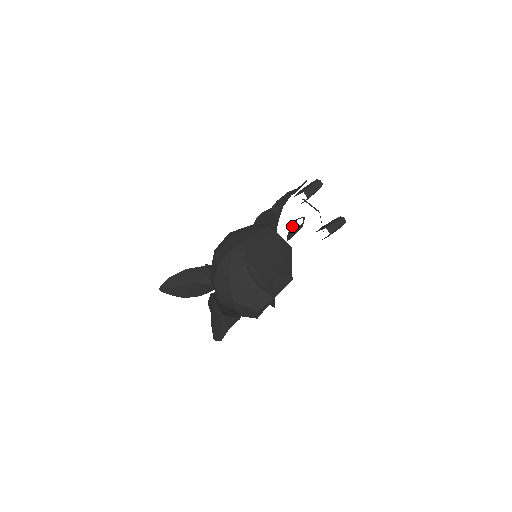
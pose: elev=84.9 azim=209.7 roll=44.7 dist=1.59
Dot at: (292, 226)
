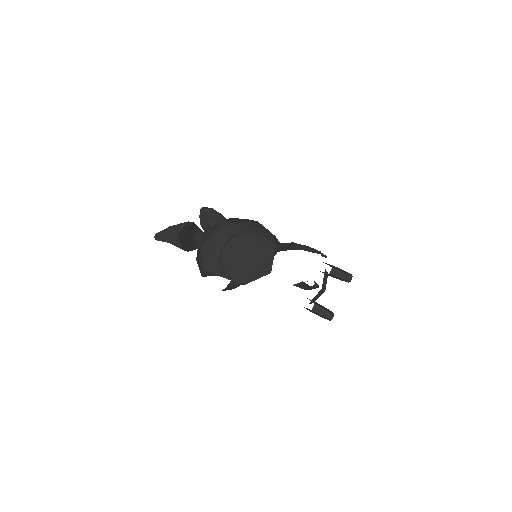
Dot at: occluded
